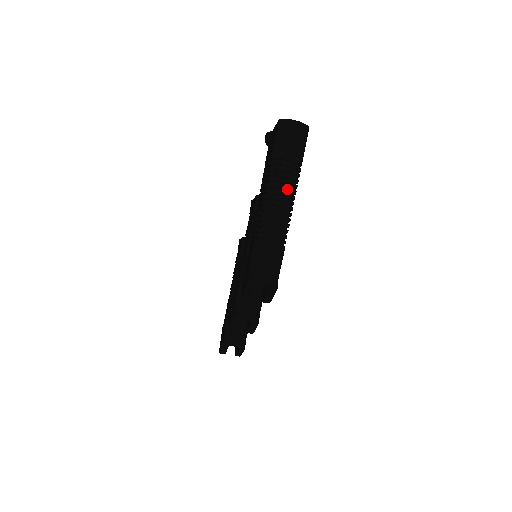
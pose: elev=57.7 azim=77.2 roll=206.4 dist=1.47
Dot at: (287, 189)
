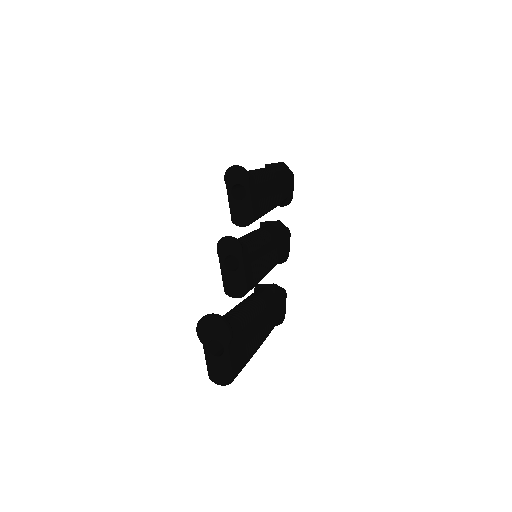
Dot at: occluded
